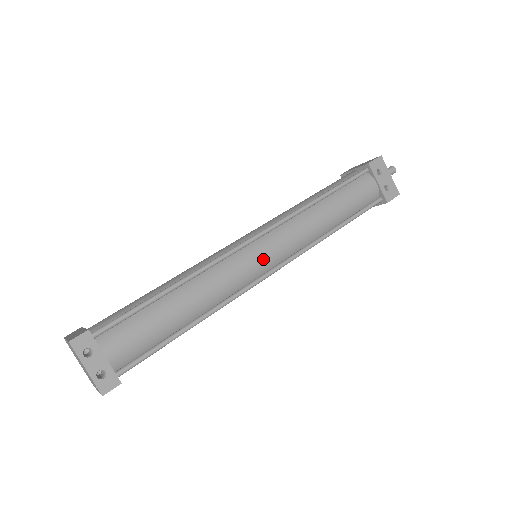
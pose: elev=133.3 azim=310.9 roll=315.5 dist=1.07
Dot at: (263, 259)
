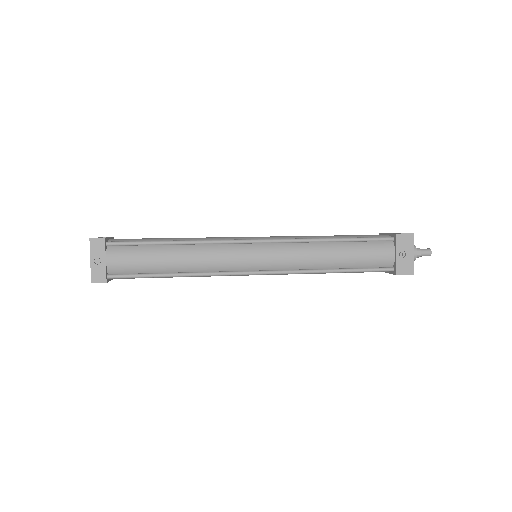
Dot at: (251, 237)
